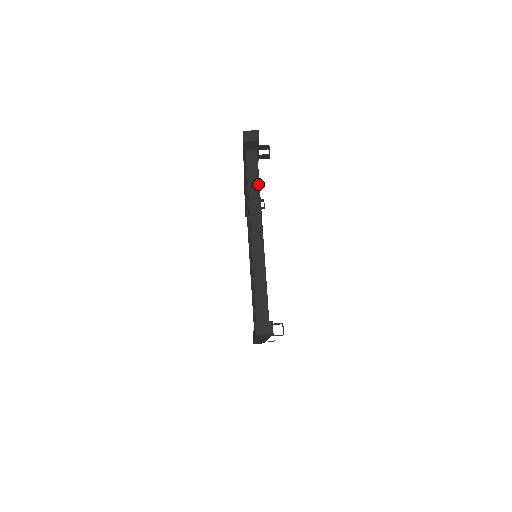
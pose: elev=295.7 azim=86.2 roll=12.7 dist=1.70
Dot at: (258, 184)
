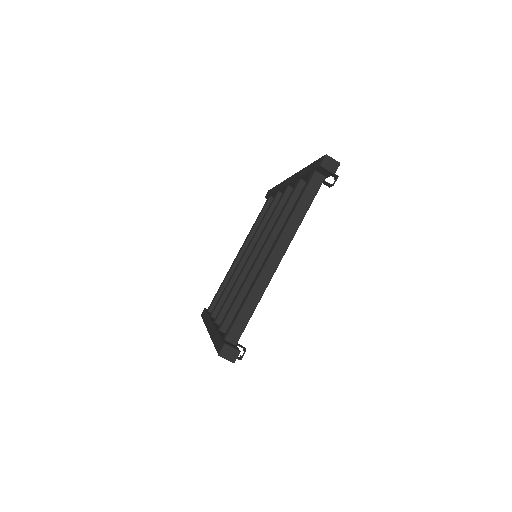
Dot at: (306, 211)
